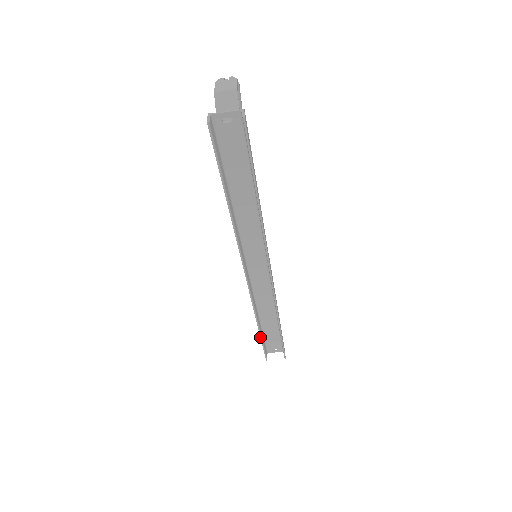
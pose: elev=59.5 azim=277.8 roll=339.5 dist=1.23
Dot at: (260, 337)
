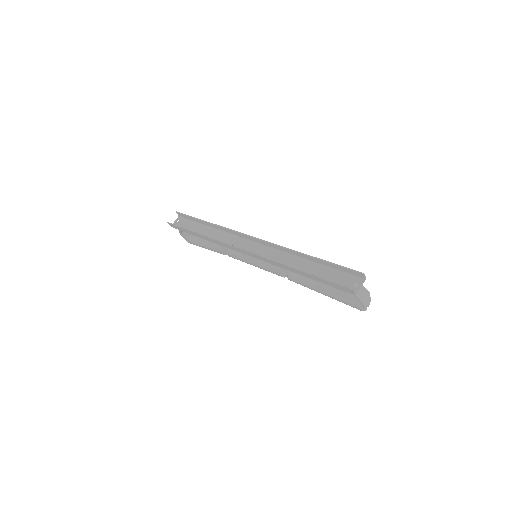
Dot at: (310, 275)
